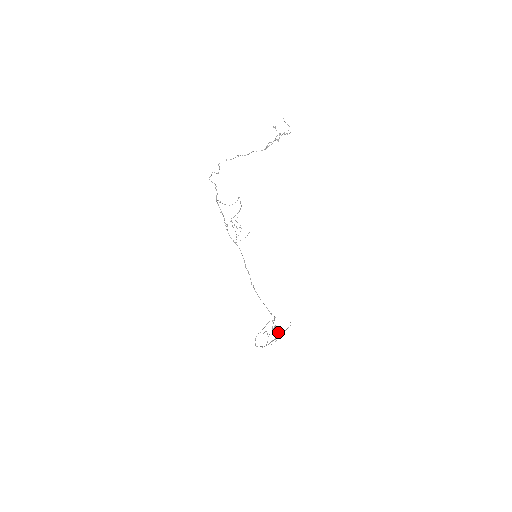
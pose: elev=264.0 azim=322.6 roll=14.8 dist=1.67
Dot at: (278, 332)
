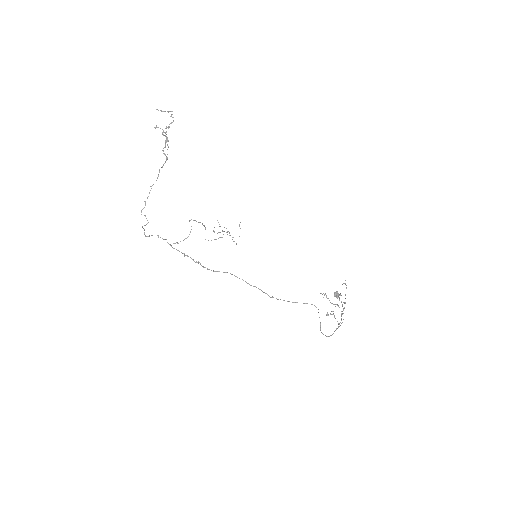
Dot at: occluded
